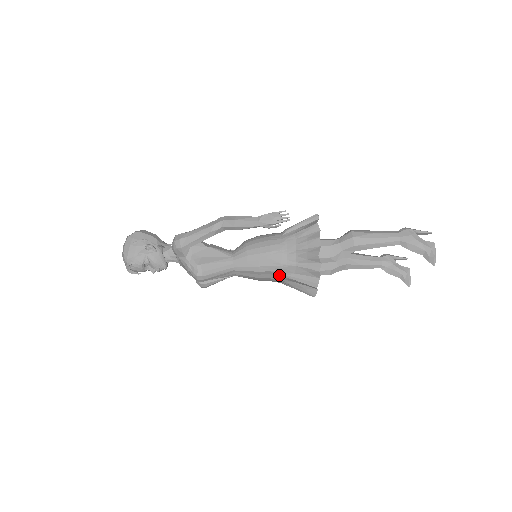
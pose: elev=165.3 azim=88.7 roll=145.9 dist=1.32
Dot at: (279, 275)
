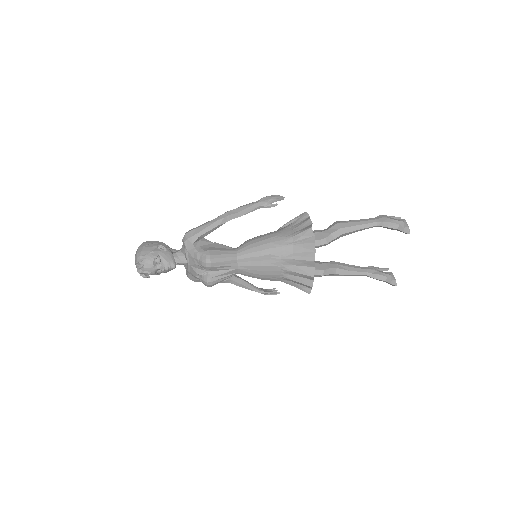
Dot at: (279, 258)
